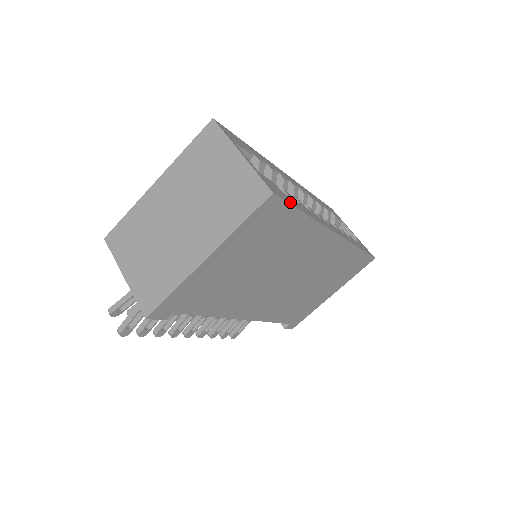
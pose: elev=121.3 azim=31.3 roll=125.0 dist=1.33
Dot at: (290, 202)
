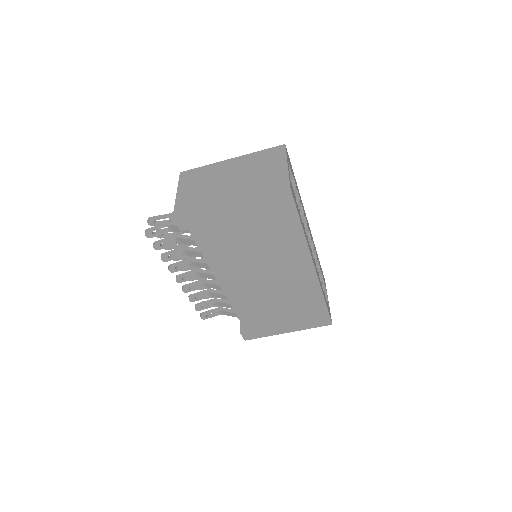
Dot at: (297, 208)
